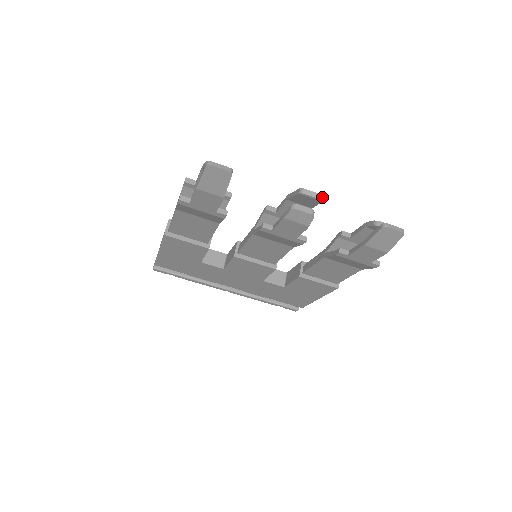
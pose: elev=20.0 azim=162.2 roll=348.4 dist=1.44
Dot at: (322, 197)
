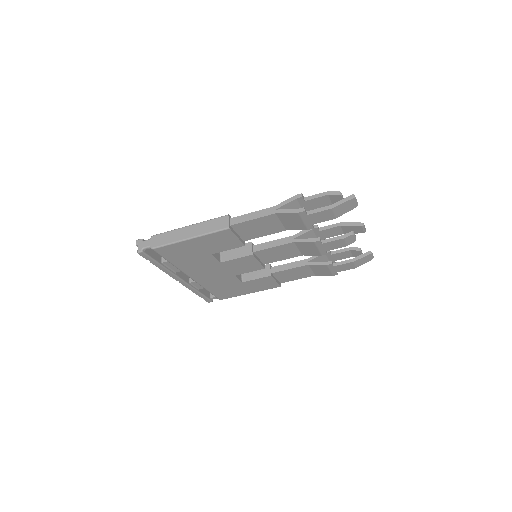
Dot at: (365, 230)
